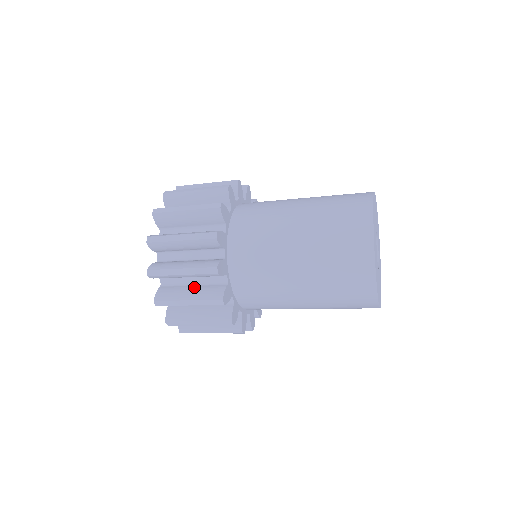
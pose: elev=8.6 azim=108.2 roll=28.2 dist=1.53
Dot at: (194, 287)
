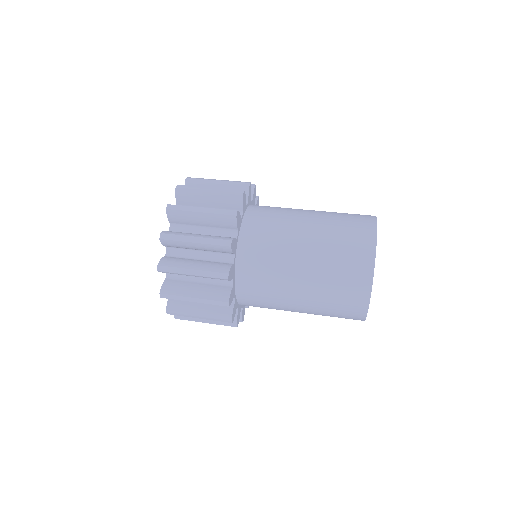
Dot at: occluded
